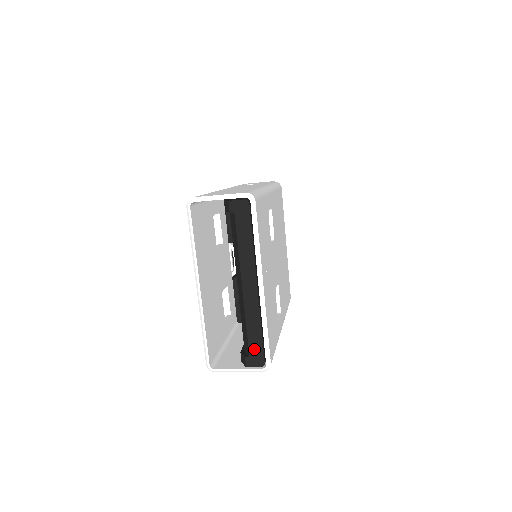
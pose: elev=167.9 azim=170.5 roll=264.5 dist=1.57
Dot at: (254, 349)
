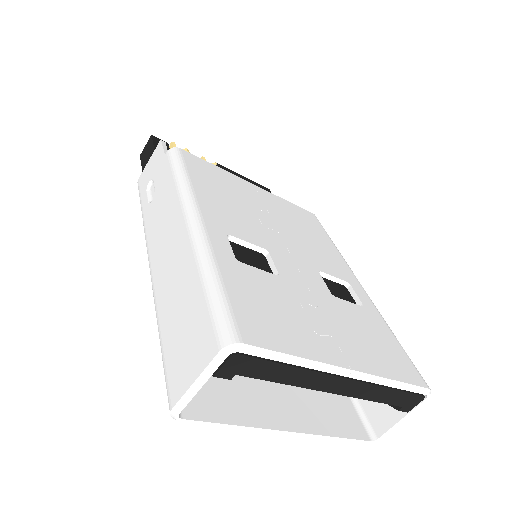
Dot at: (401, 401)
